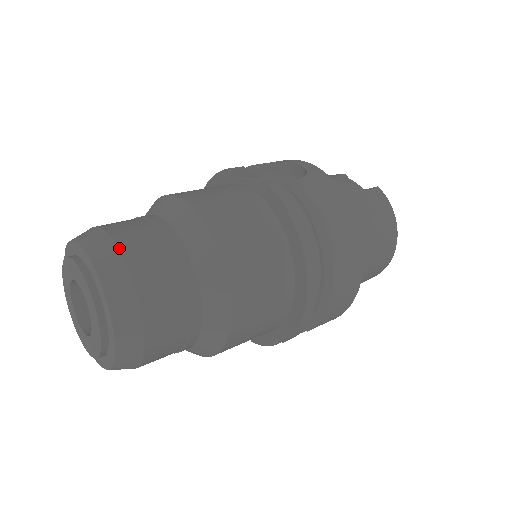
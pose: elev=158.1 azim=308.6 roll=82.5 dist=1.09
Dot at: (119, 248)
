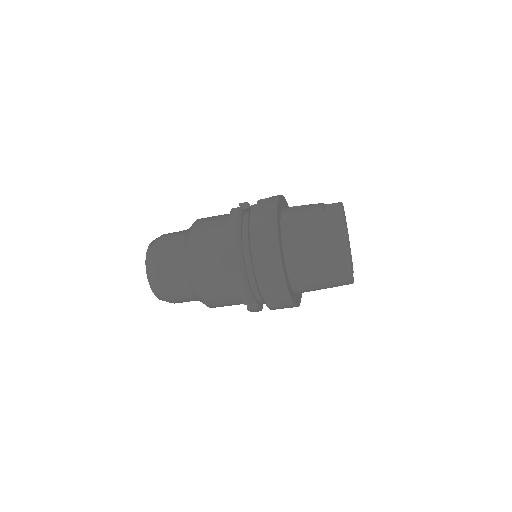
Dot at: (158, 240)
